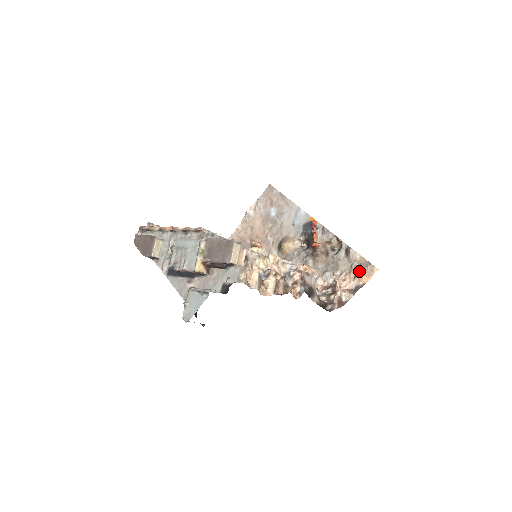
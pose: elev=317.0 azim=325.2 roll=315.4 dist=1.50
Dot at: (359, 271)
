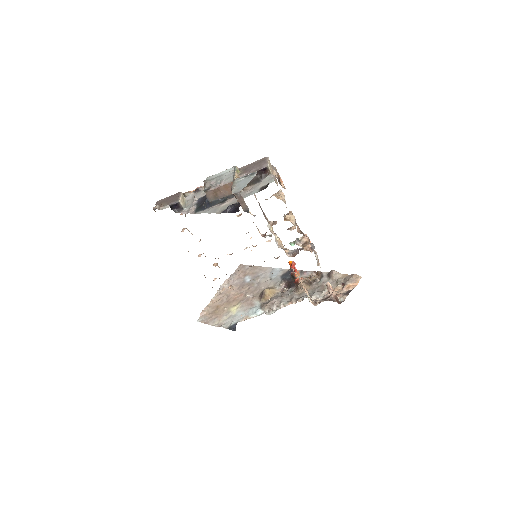
Dot at: (345, 282)
